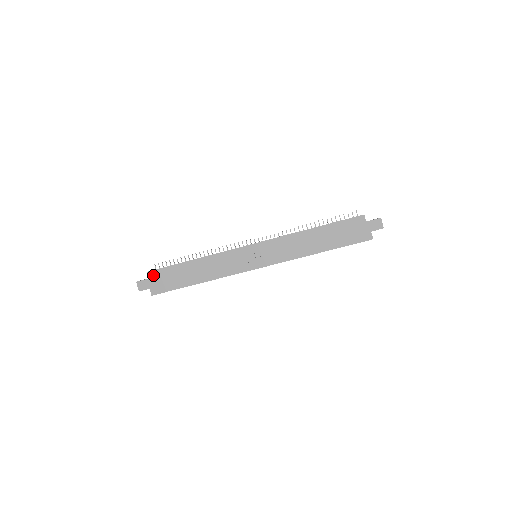
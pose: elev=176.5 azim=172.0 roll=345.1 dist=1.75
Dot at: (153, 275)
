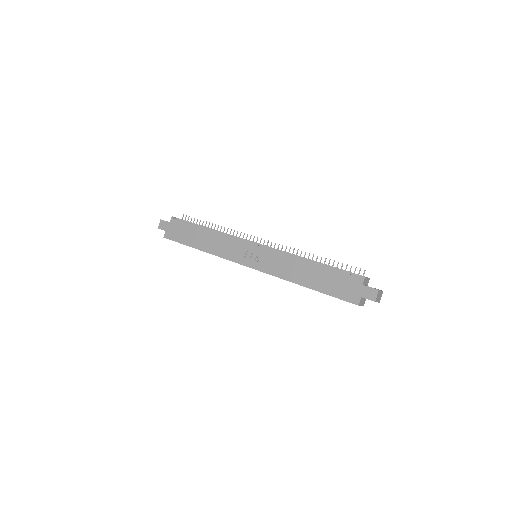
Dot at: (174, 221)
